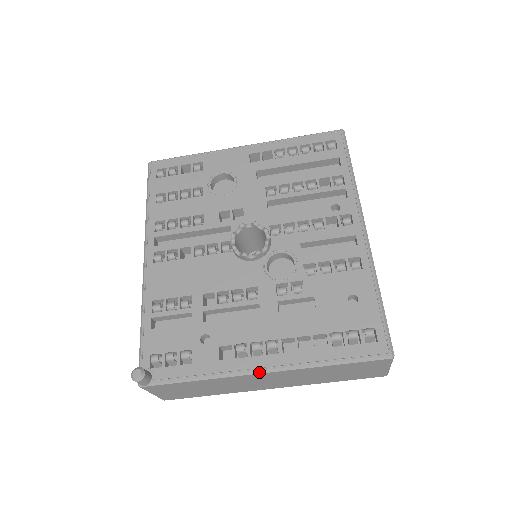
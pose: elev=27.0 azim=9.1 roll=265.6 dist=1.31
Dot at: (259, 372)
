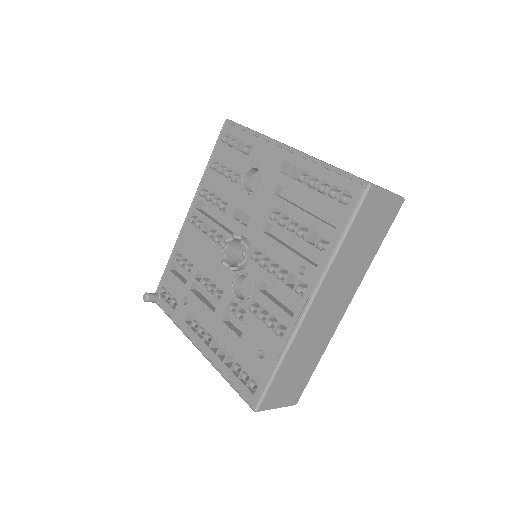
Dot at: (196, 347)
